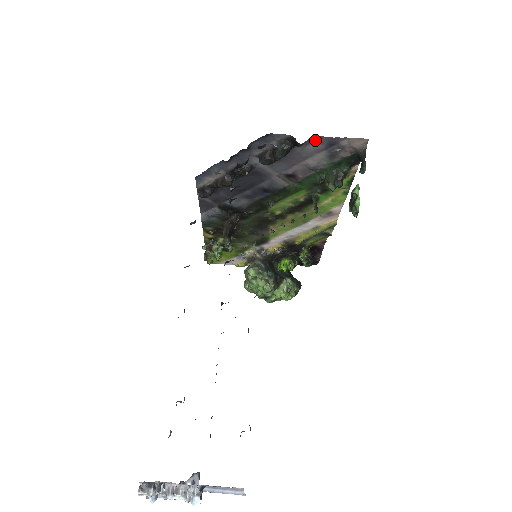
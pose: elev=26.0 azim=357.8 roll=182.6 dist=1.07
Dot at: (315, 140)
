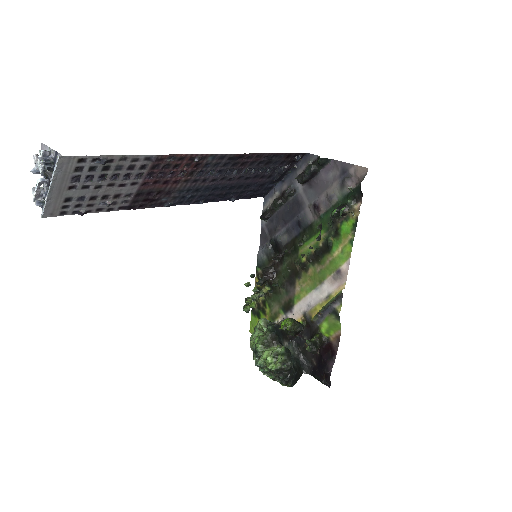
Dot at: (334, 166)
